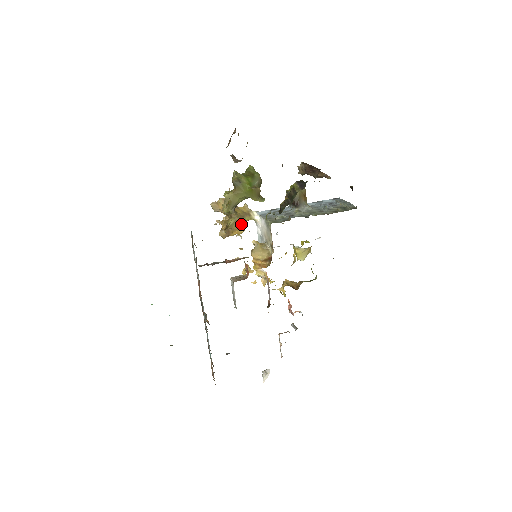
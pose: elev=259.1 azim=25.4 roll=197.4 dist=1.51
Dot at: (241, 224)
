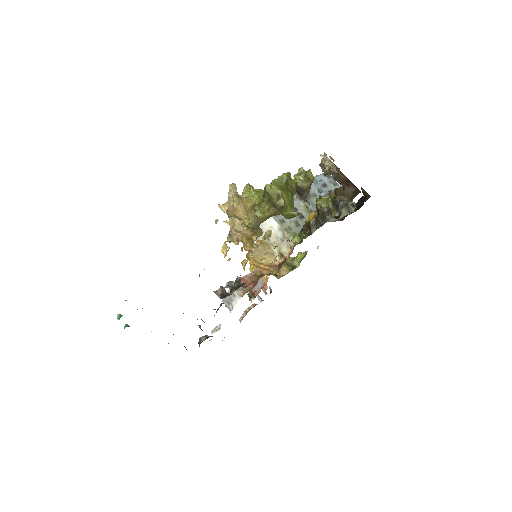
Dot at: occluded
